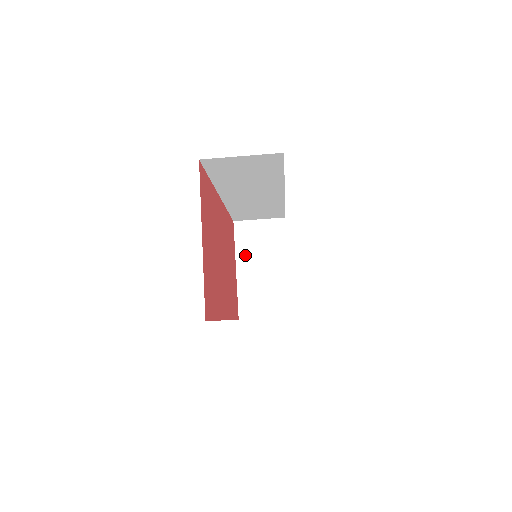
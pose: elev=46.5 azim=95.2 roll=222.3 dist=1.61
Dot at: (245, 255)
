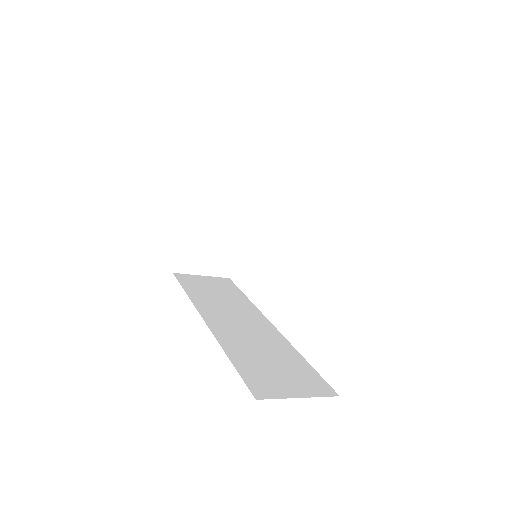
Dot at: (200, 202)
